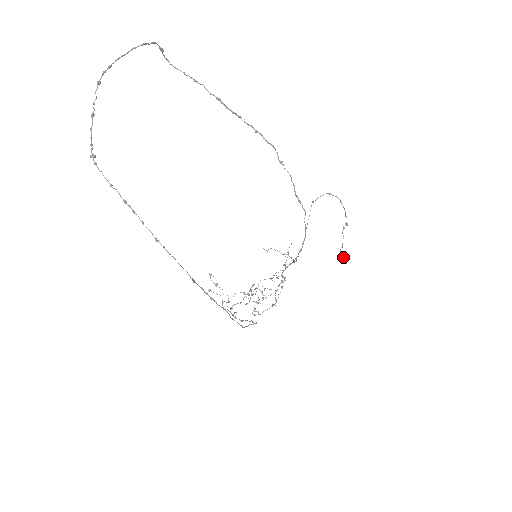
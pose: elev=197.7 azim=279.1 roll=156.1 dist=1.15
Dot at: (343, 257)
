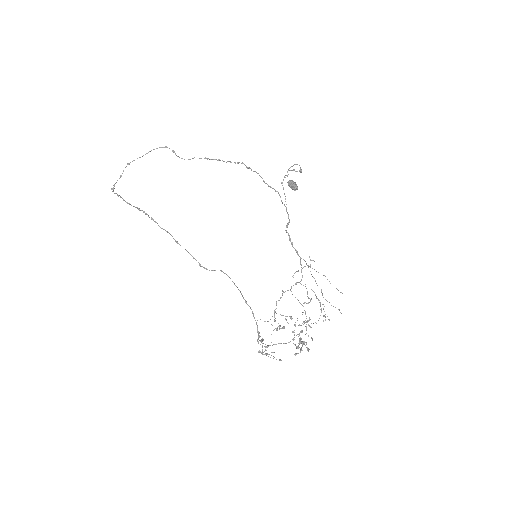
Dot at: (289, 181)
